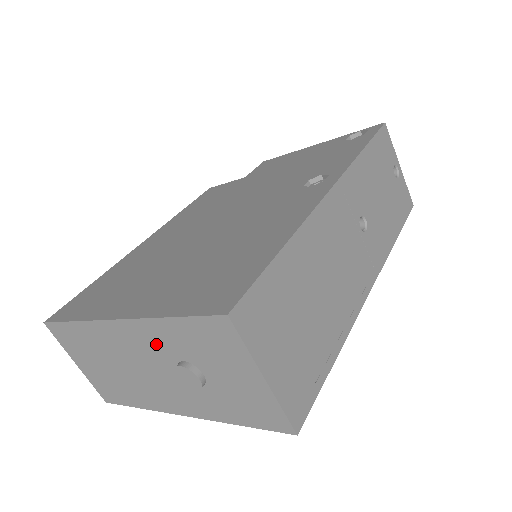
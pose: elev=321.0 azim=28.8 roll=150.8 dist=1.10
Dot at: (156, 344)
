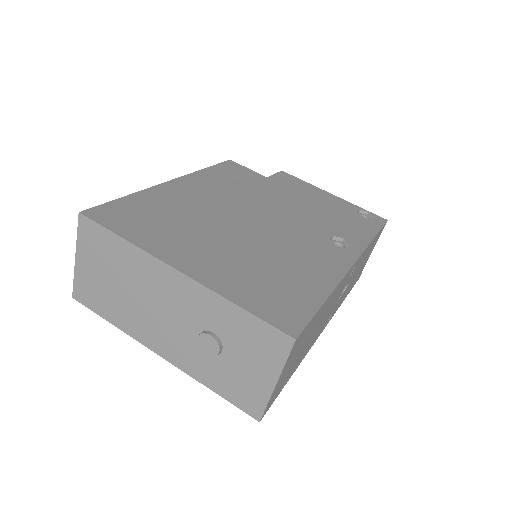
Dot at: (200, 309)
